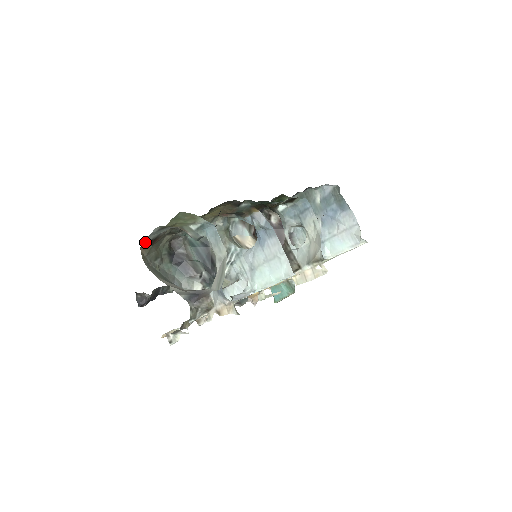
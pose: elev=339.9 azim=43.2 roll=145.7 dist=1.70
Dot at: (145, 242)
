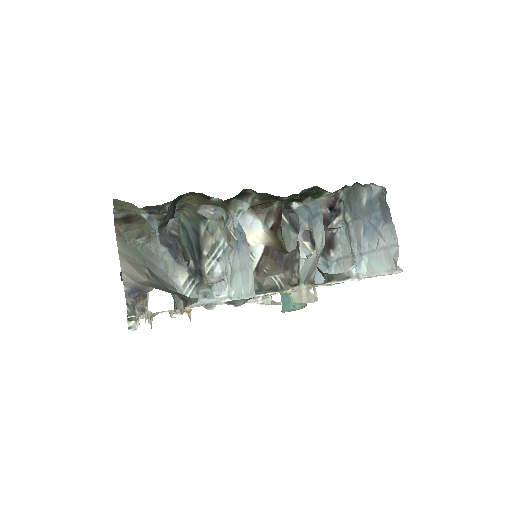
Dot at: (116, 219)
